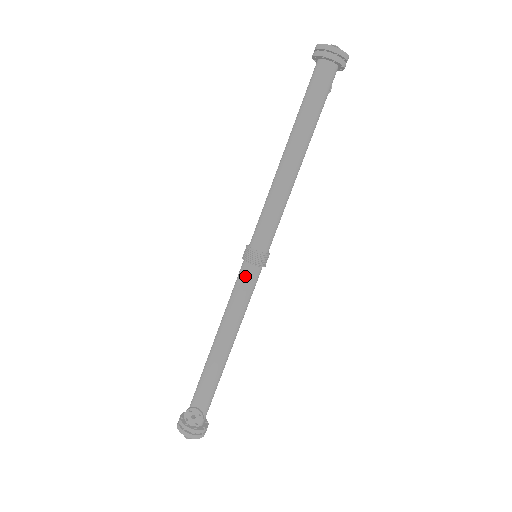
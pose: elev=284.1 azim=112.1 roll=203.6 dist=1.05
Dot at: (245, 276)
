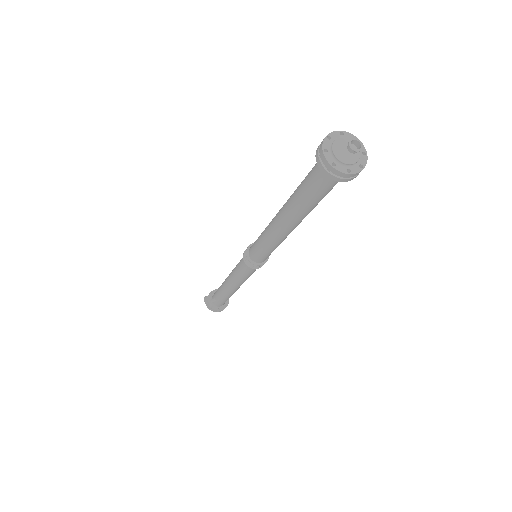
Dot at: (242, 264)
